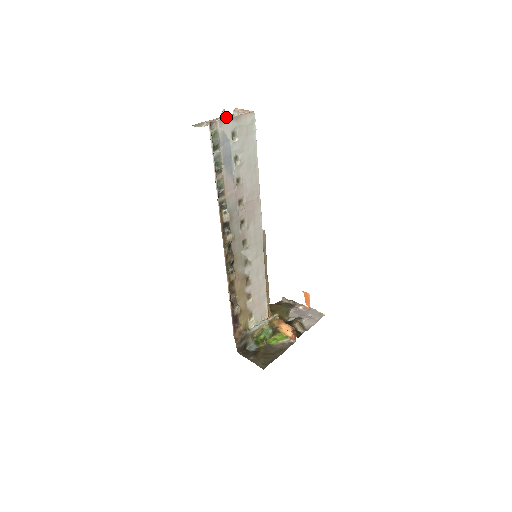
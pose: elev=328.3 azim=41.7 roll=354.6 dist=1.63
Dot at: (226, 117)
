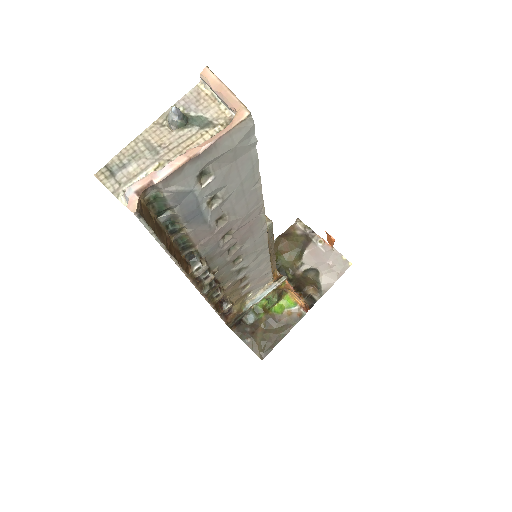
Dot at: (178, 162)
